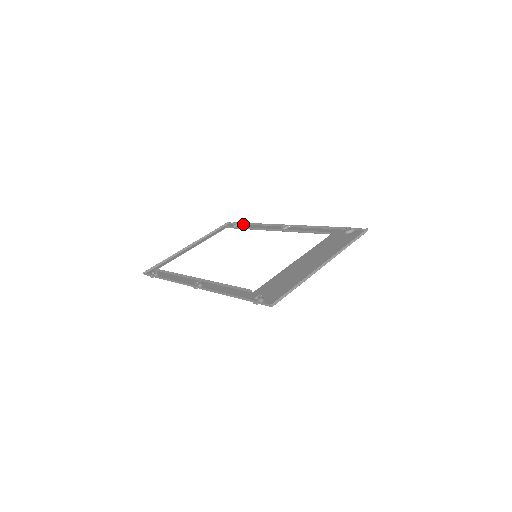
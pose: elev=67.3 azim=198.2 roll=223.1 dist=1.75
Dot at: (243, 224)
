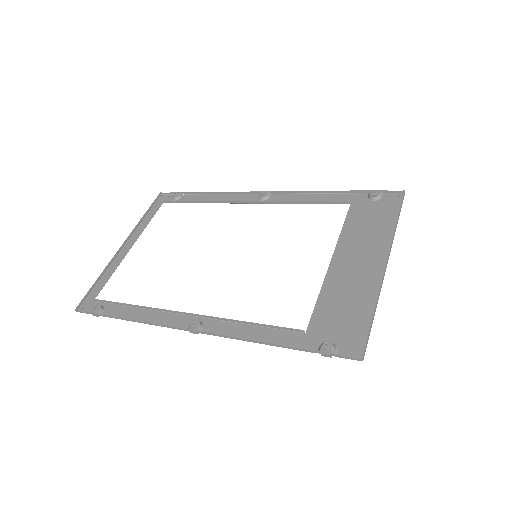
Dot at: (188, 194)
